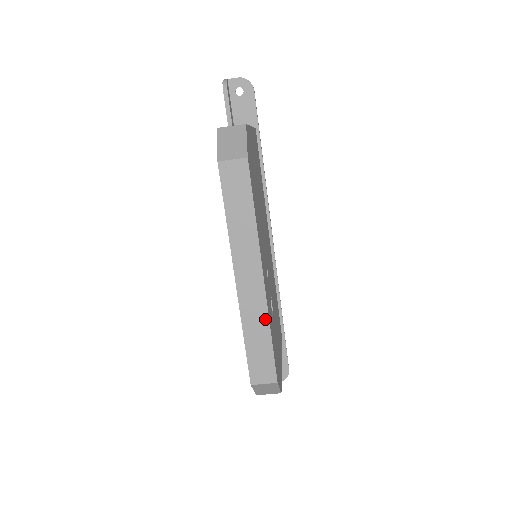
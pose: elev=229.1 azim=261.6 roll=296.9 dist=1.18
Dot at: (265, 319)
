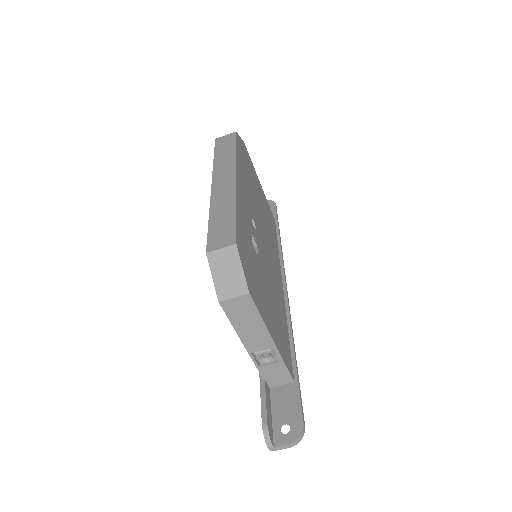
Dot at: (232, 200)
